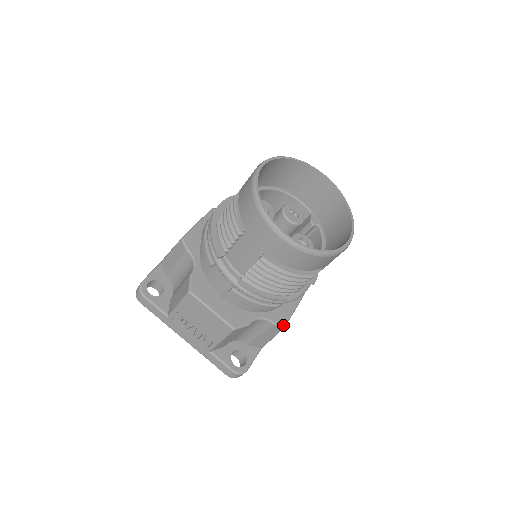
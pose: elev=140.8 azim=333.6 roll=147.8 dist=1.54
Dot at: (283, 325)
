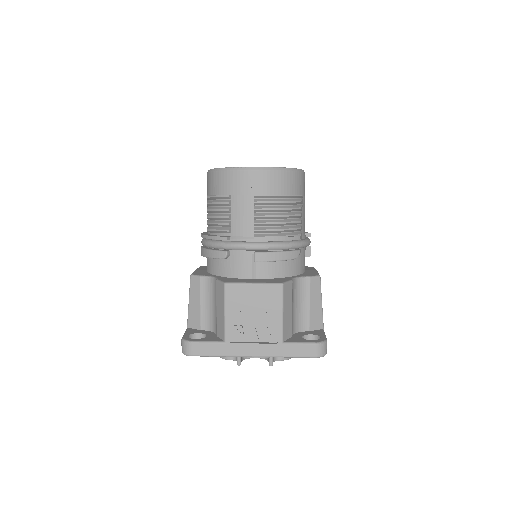
Dot at: (318, 276)
